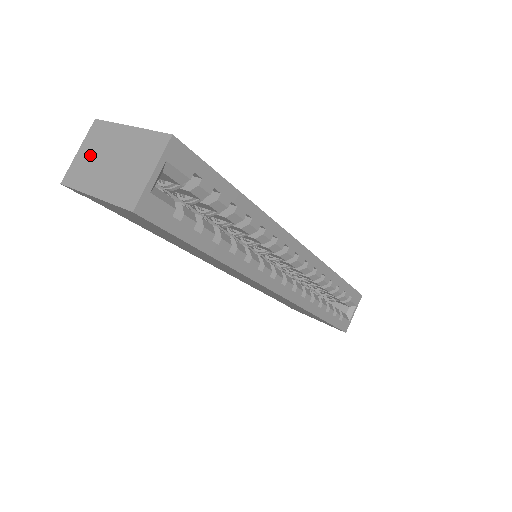
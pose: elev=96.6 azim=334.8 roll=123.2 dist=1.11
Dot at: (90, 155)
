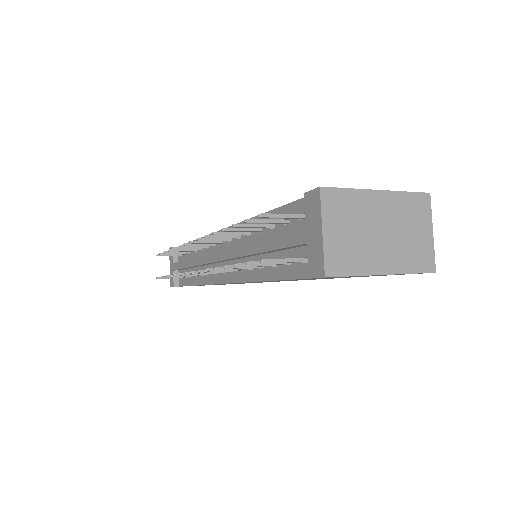
Dot at: (347, 232)
